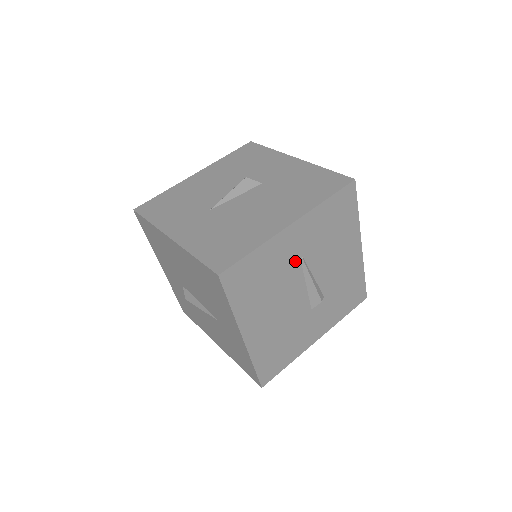
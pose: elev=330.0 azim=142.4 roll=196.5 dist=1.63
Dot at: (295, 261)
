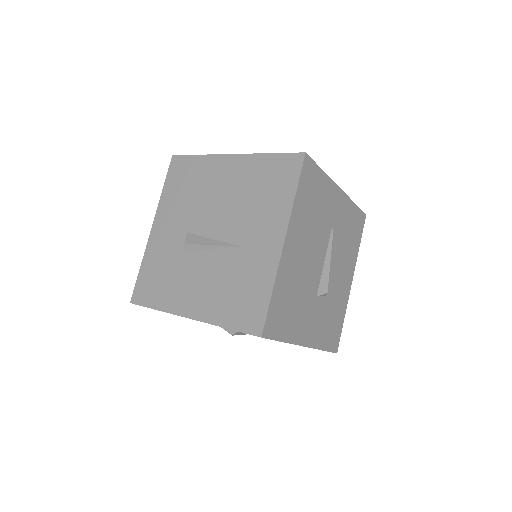
Dot at: (329, 224)
